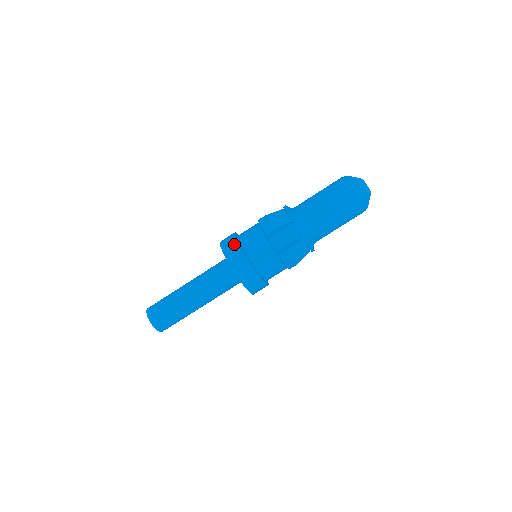
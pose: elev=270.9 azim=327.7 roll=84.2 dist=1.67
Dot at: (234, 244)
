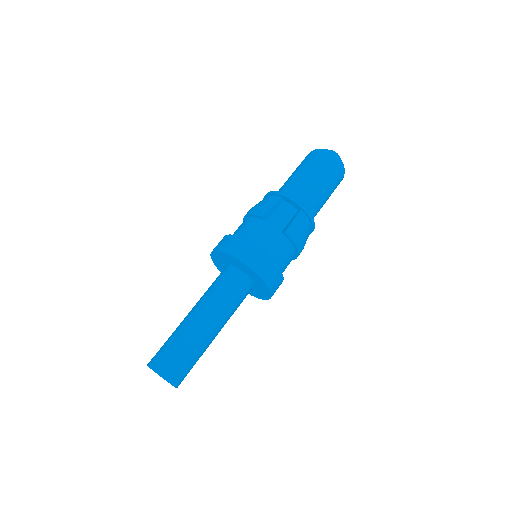
Dot at: (231, 239)
